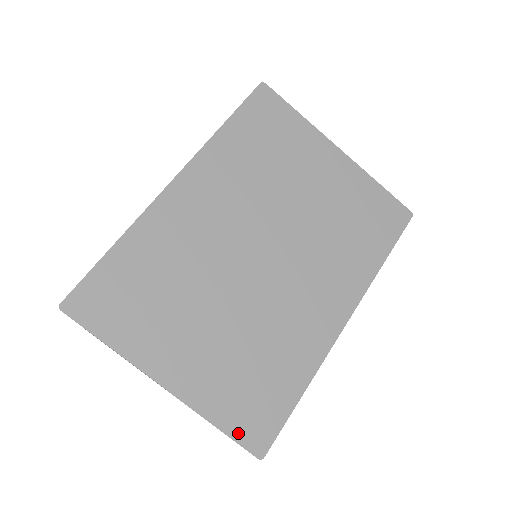
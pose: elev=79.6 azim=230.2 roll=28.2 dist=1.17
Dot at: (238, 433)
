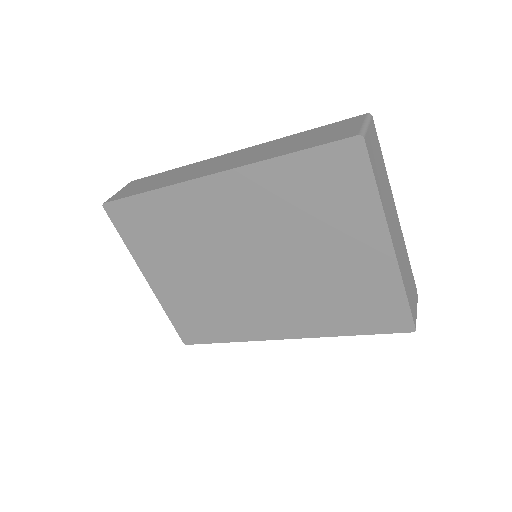
Dot at: (178, 327)
